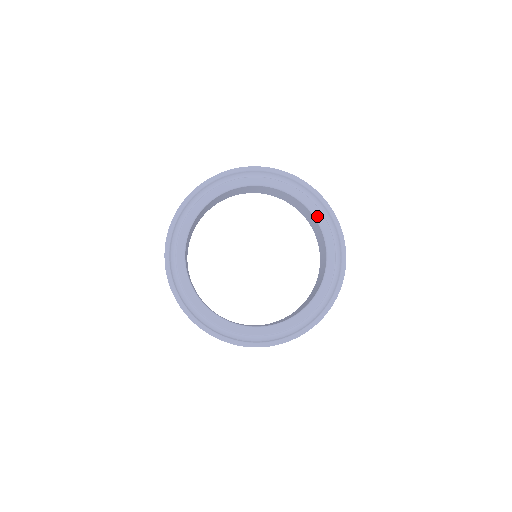
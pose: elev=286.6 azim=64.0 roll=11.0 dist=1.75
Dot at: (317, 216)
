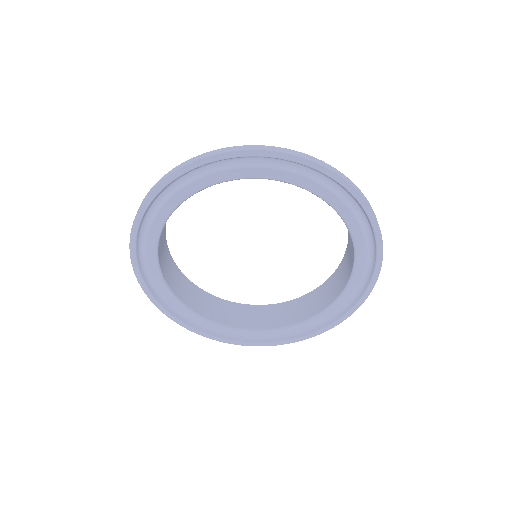
Dot at: (358, 259)
